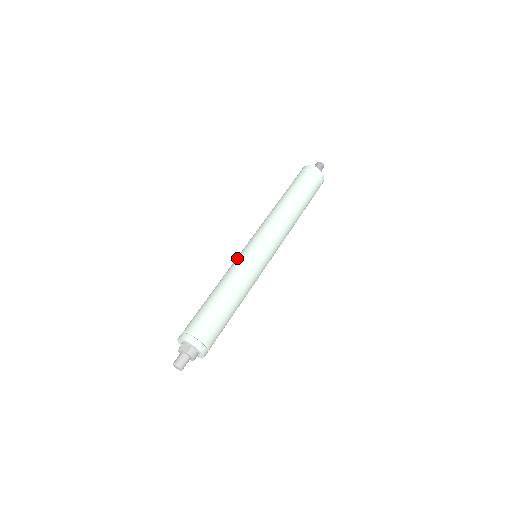
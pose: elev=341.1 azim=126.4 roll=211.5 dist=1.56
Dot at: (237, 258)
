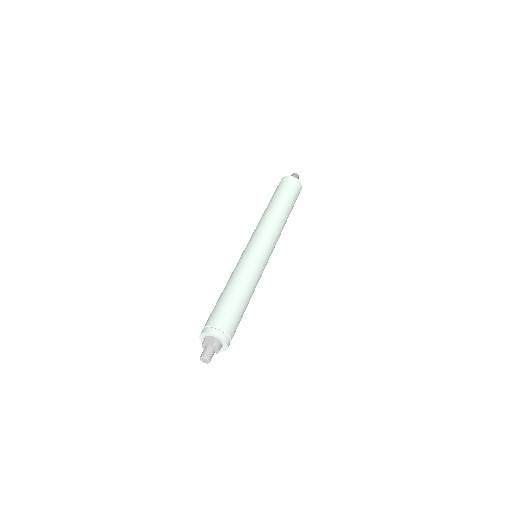
Dot at: (240, 258)
